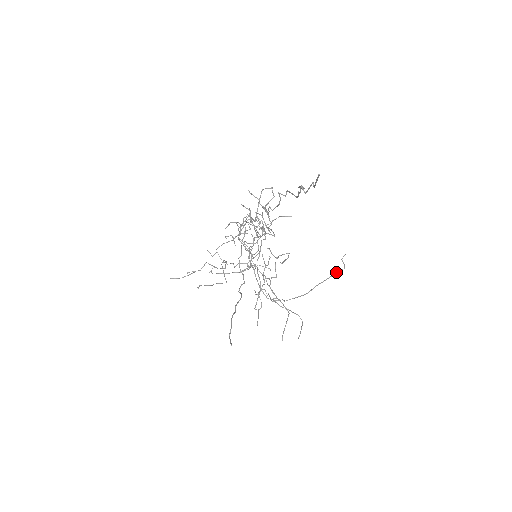
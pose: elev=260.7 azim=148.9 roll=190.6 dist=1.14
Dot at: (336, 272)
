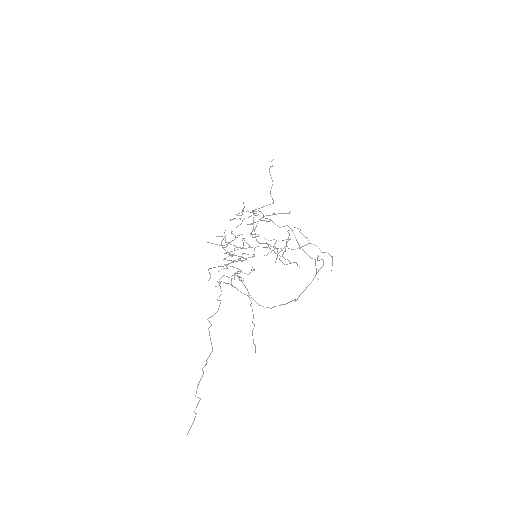
Dot at: (315, 275)
